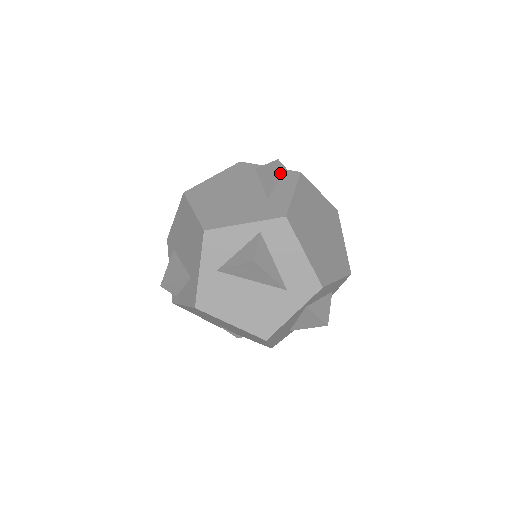
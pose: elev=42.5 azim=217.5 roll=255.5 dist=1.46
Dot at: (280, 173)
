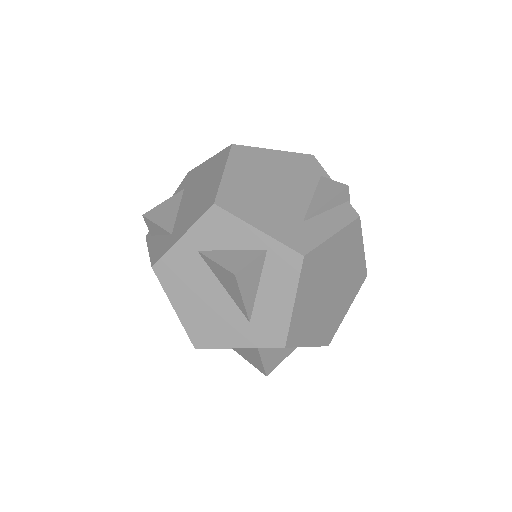
Dot at: (339, 201)
